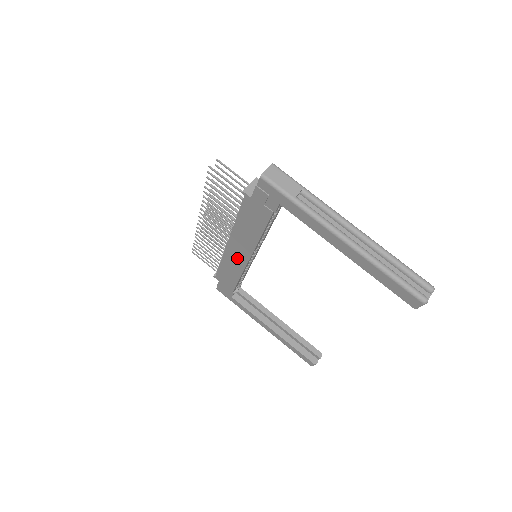
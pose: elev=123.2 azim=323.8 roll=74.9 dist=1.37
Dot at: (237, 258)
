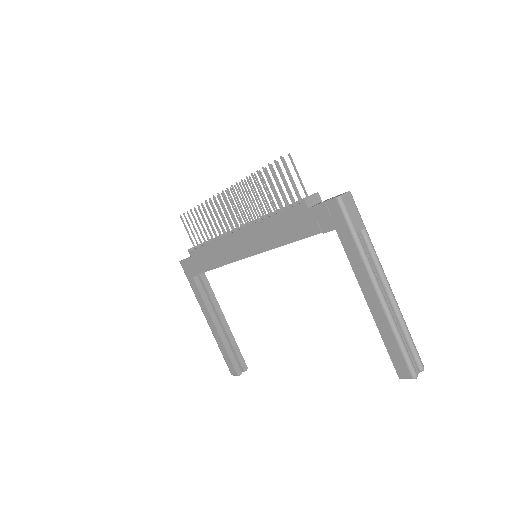
Dot at: (236, 248)
